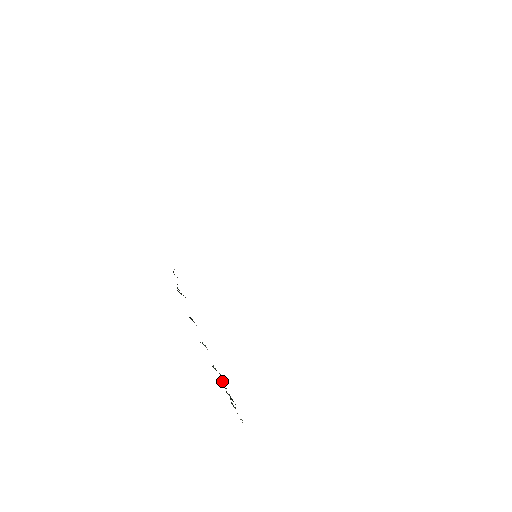
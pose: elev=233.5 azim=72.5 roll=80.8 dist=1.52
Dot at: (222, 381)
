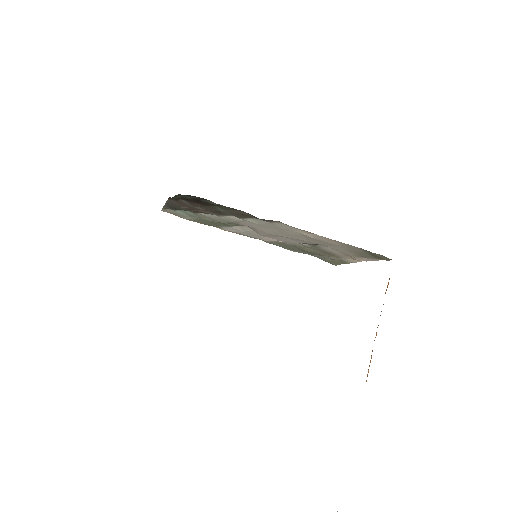
Dot at: occluded
